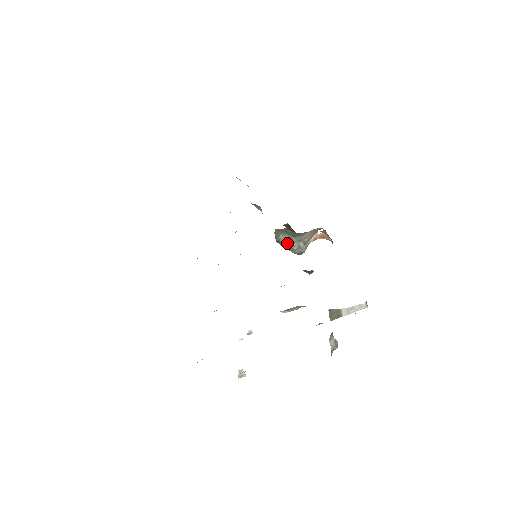
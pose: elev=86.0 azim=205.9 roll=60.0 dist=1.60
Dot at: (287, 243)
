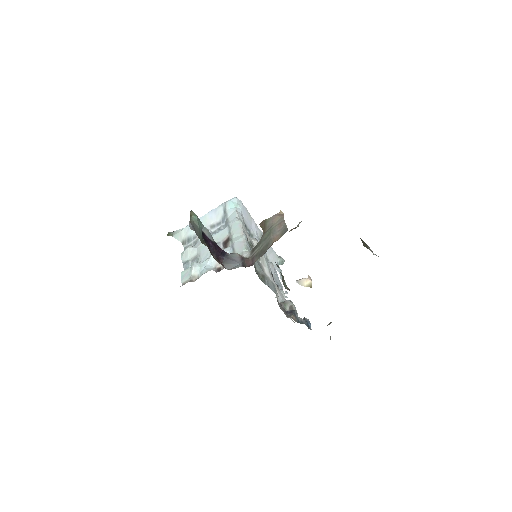
Dot at: occluded
